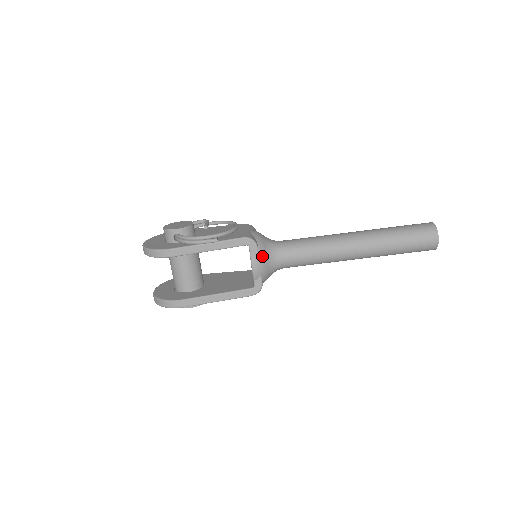
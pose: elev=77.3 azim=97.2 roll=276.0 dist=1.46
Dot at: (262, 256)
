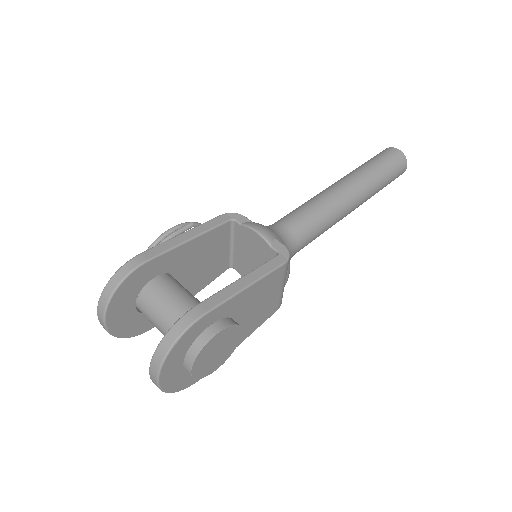
Dot at: (257, 223)
